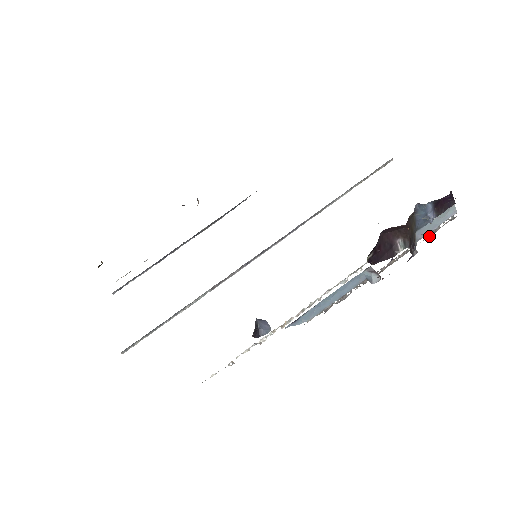
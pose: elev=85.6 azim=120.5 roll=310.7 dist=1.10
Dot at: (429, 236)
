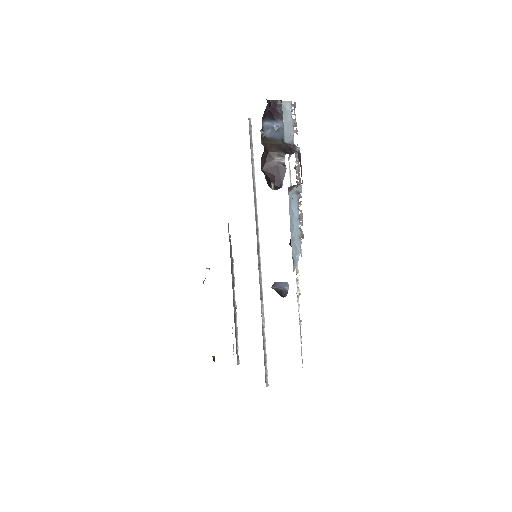
Dot at: (296, 131)
